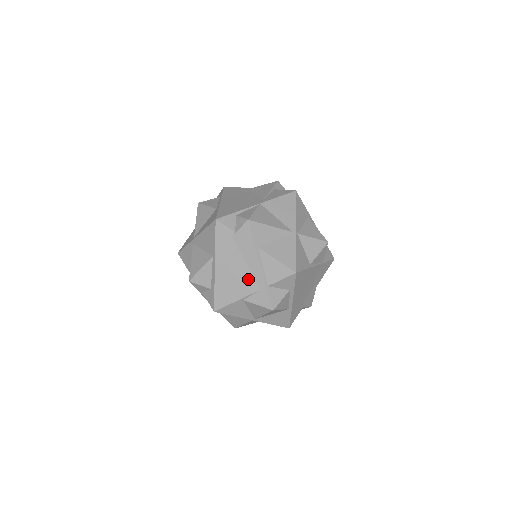
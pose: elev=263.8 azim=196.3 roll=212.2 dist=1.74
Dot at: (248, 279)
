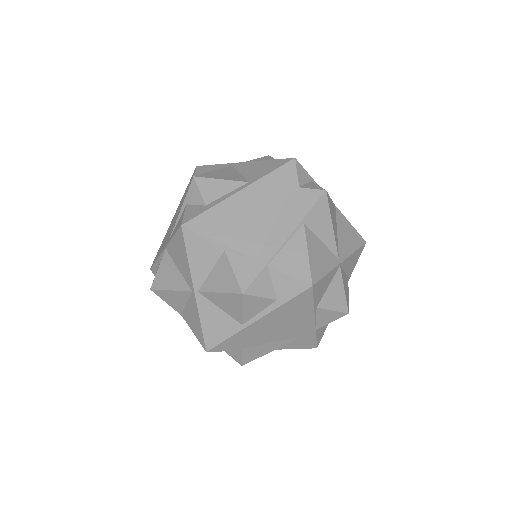
Dot at: (257, 237)
